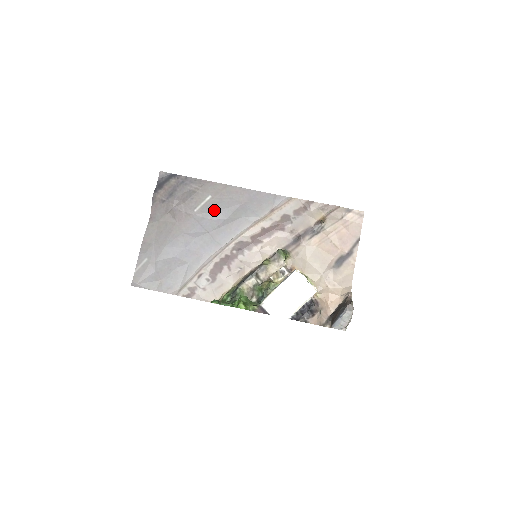
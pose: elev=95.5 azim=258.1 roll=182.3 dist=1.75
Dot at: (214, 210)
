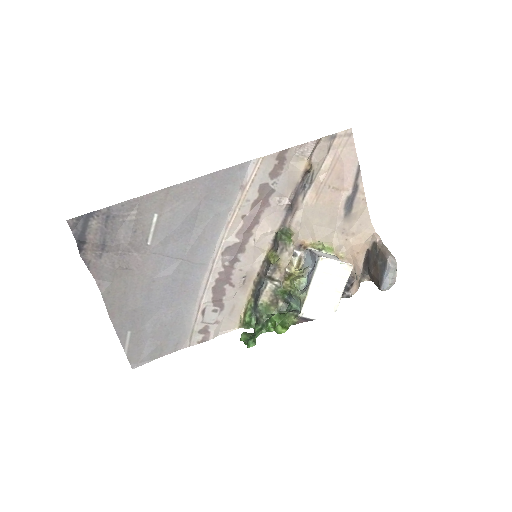
Dot at: (172, 229)
